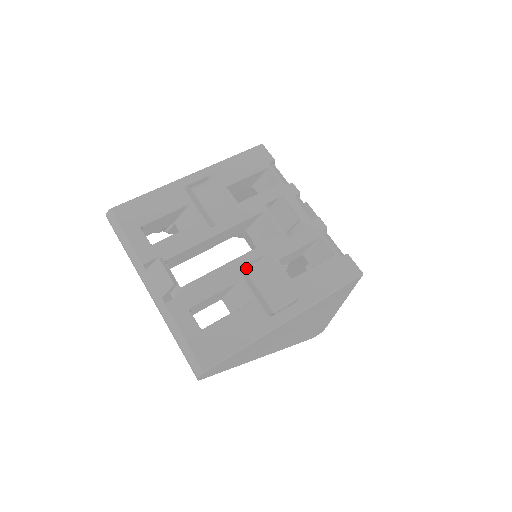
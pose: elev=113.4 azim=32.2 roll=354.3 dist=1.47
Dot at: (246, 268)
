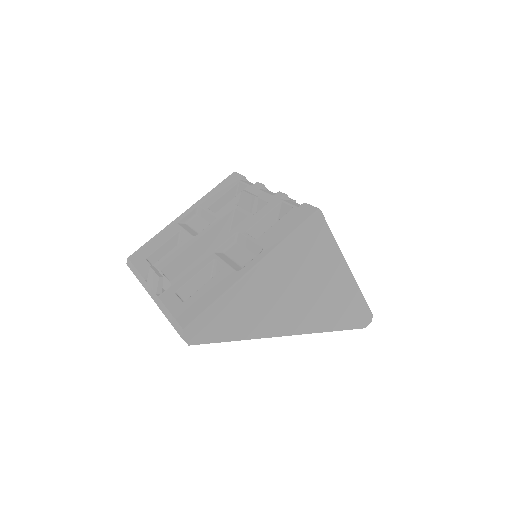
Dot at: (223, 251)
